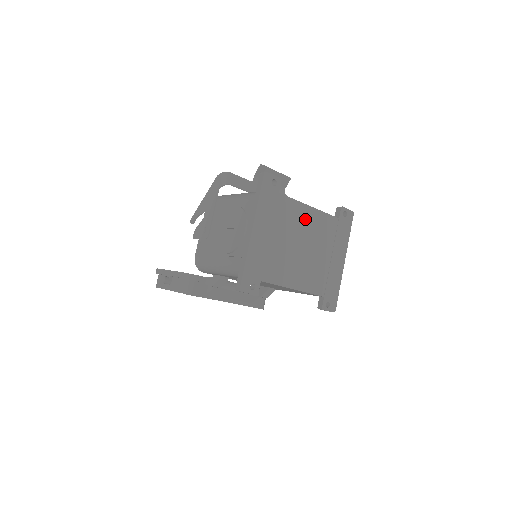
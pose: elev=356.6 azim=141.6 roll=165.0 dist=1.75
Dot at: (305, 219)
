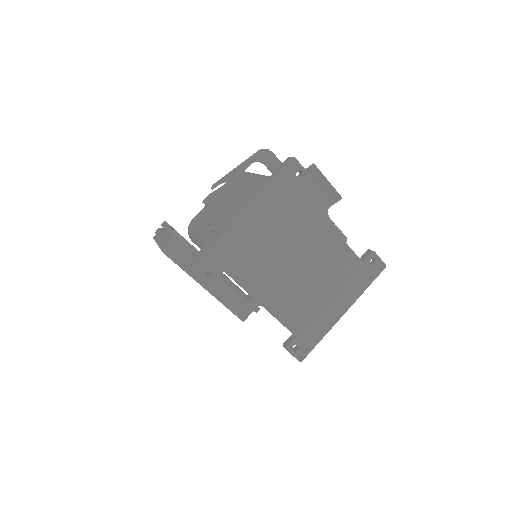
Dot at: (318, 237)
